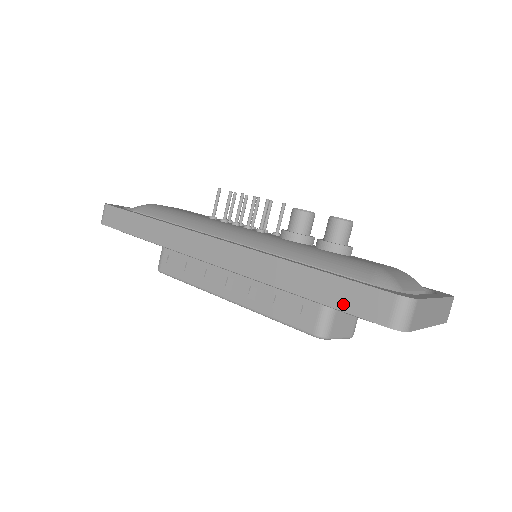
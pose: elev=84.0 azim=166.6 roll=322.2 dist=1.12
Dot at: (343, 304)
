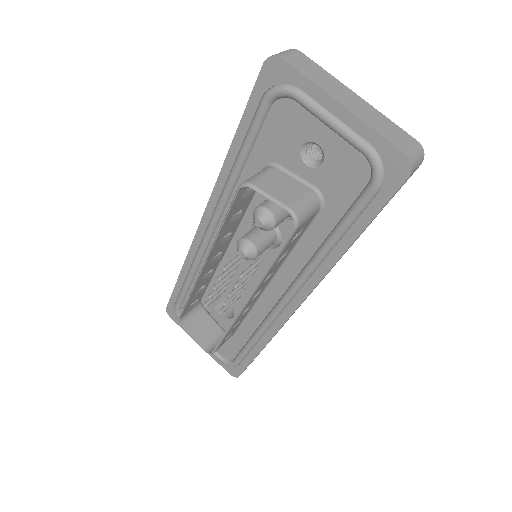
Dot at: (250, 104)
